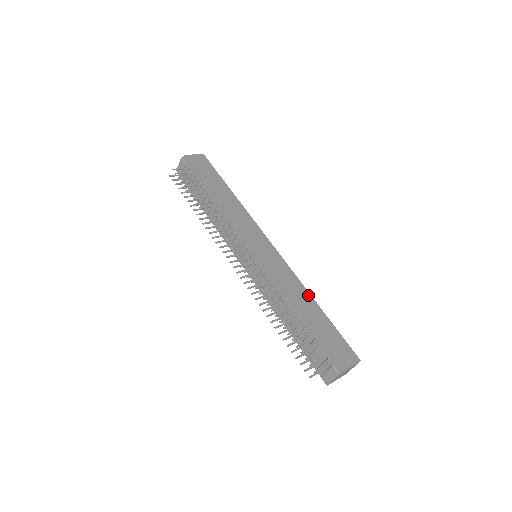
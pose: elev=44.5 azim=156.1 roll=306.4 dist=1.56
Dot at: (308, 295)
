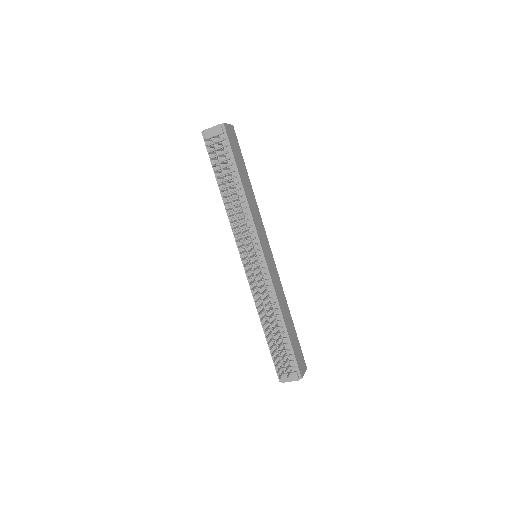
Dot at: (287, 306)
